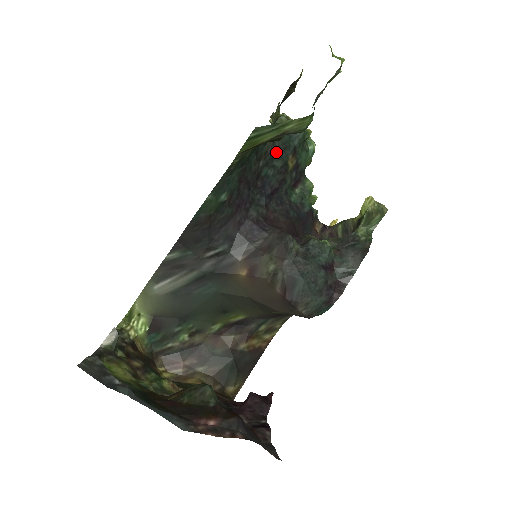
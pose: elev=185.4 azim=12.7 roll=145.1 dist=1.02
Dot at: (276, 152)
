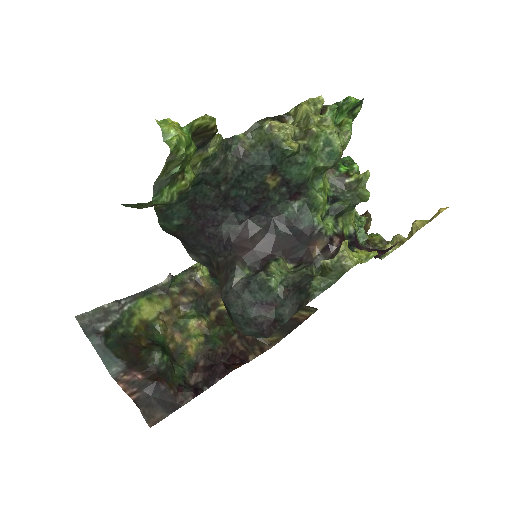
Dot at: (242, 175)
